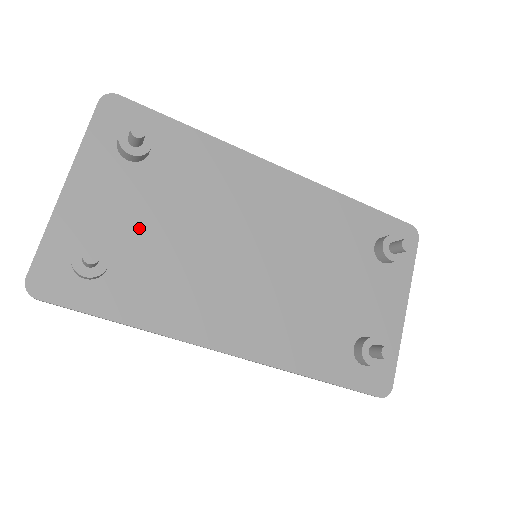
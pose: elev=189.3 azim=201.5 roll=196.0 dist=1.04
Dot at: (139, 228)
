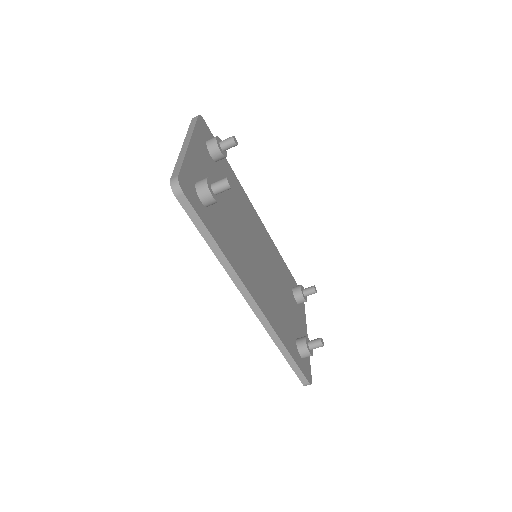
Dot at: occluded
